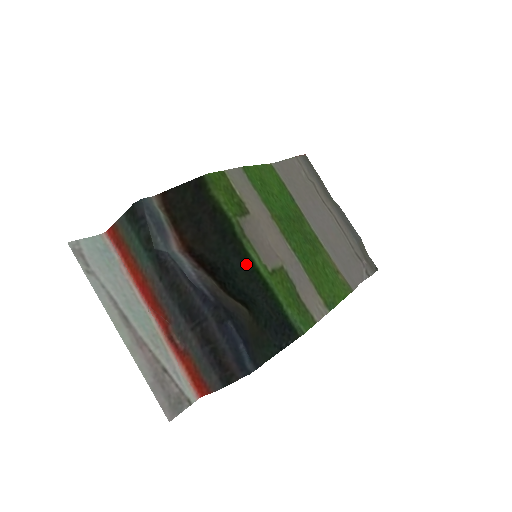
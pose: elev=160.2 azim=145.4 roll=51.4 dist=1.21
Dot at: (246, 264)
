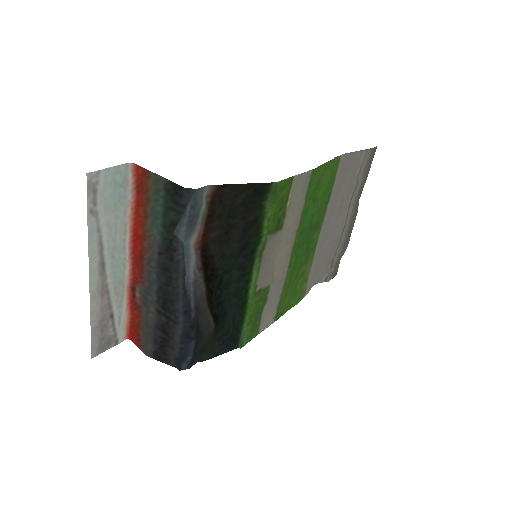
Dot at: (243, 280)
